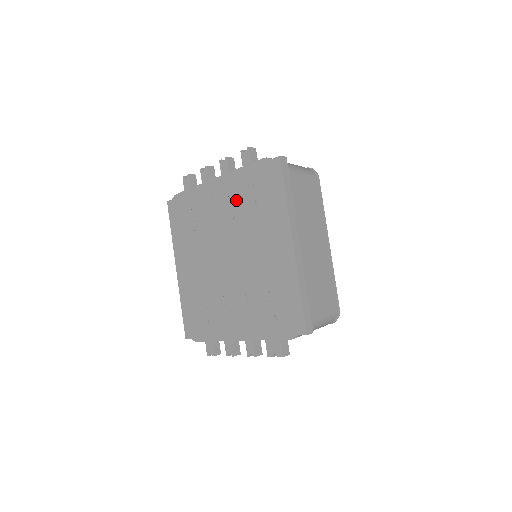
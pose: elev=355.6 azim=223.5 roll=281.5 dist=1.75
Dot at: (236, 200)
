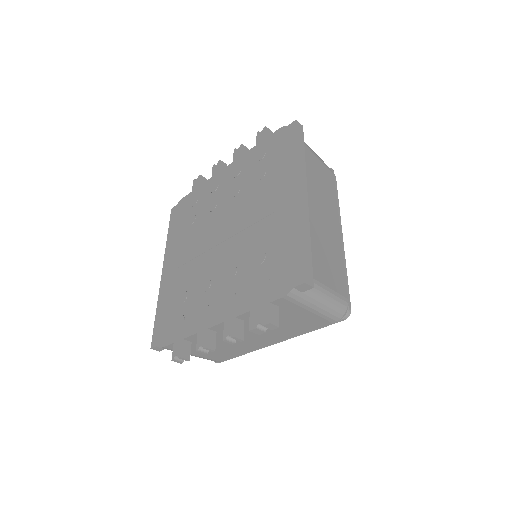
Dot at: (244, 176)
